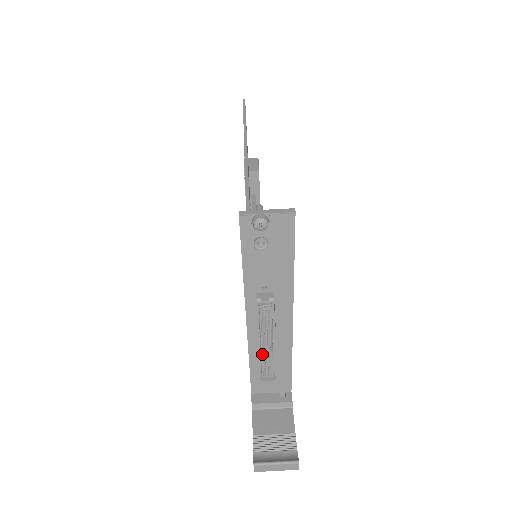
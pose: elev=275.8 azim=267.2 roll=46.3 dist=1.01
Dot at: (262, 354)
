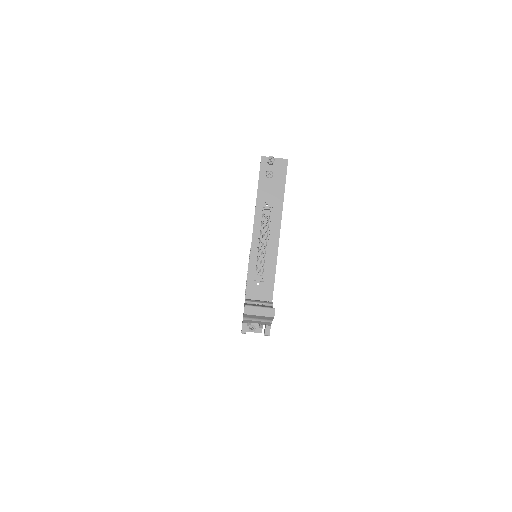
Dot at: (259, 252)
